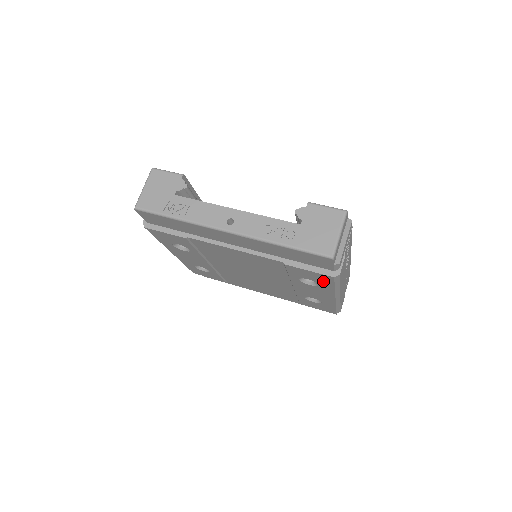
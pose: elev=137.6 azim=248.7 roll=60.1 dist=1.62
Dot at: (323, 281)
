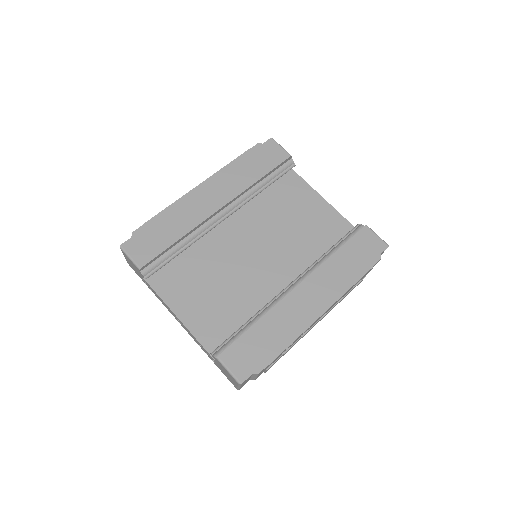
Dot at: occluded
